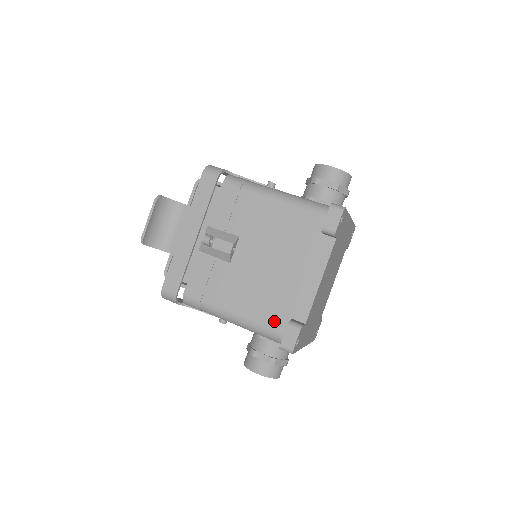
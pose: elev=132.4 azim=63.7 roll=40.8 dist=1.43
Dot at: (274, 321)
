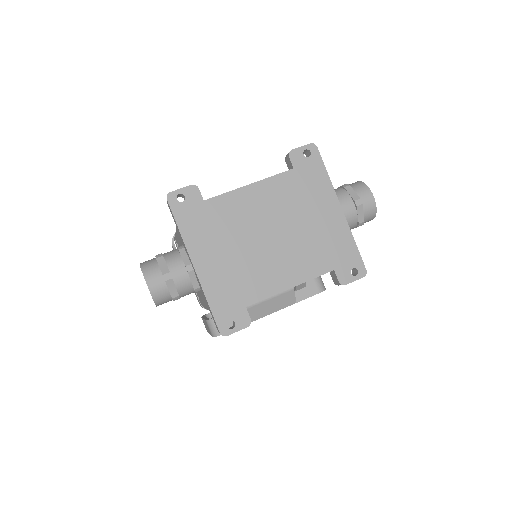
Dot at: occluded
